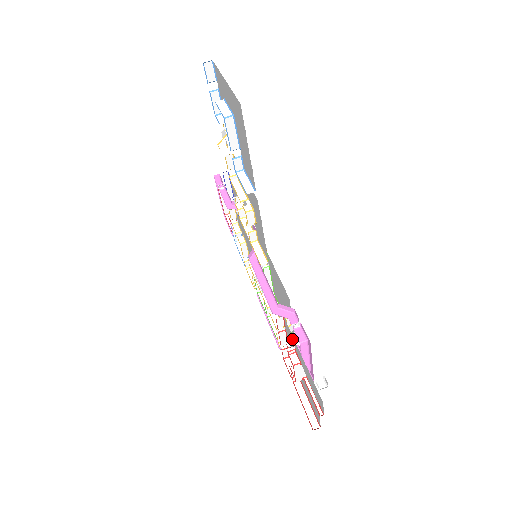
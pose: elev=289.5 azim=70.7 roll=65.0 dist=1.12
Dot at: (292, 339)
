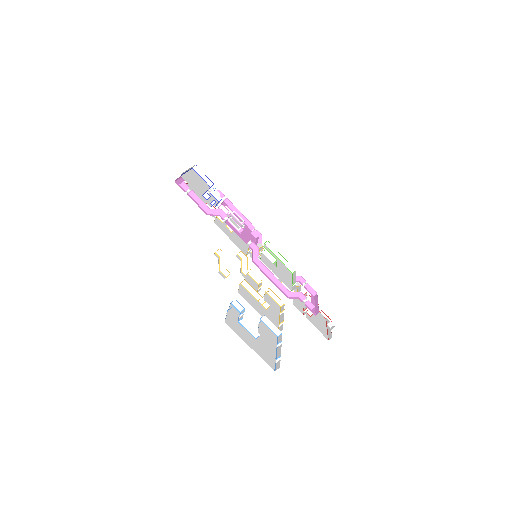
Dot at: (306, 308)
